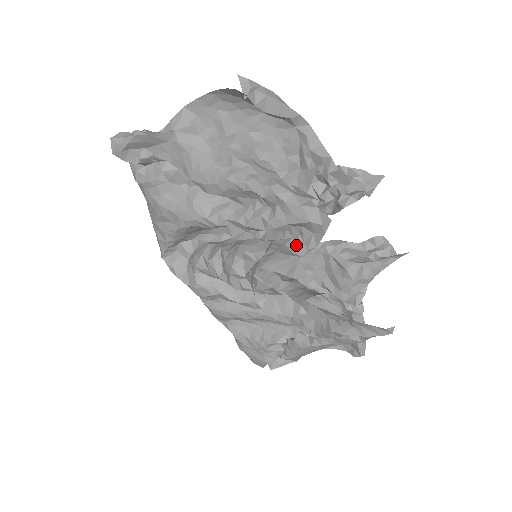
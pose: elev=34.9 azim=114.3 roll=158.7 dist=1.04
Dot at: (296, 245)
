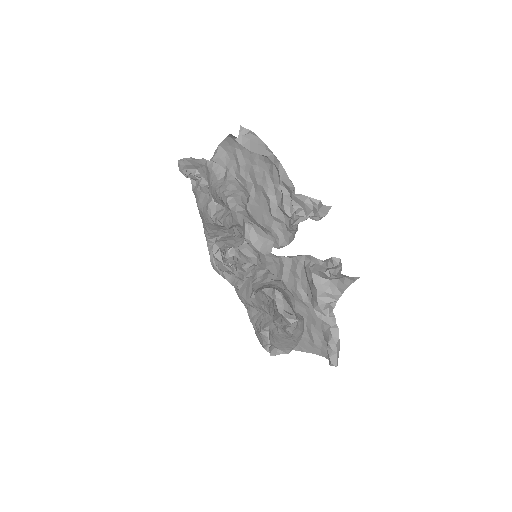
Dot at: (240, 241)
